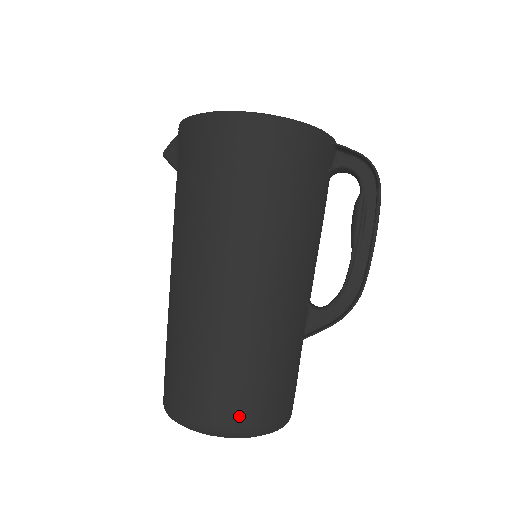
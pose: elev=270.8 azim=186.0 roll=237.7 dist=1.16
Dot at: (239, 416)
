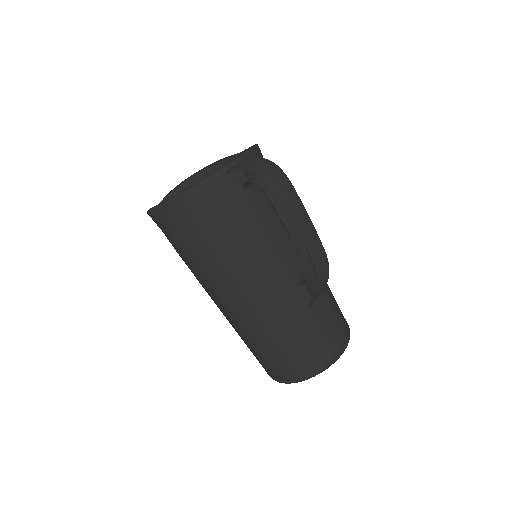
Dot at: (289, 373)
